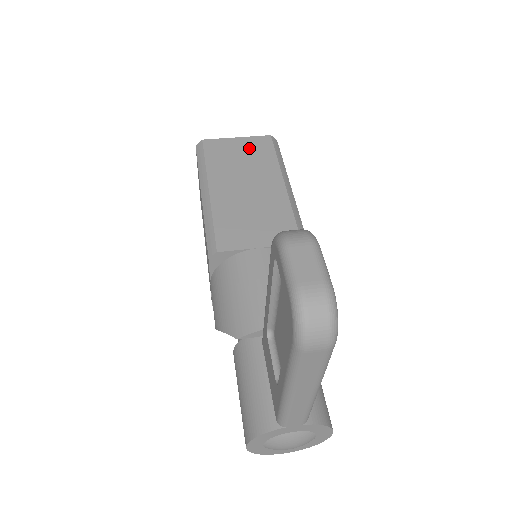
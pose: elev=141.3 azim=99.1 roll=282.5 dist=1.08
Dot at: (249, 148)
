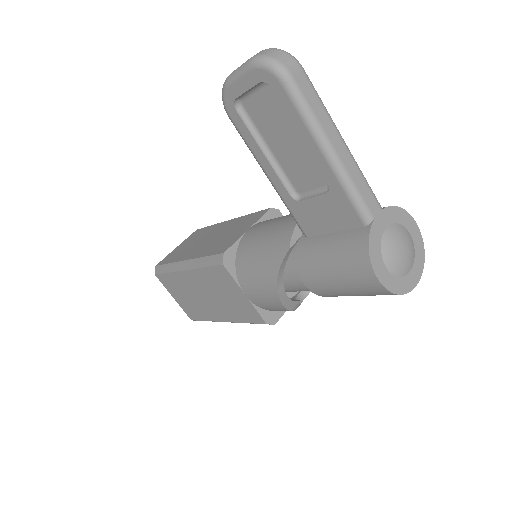
Dot at: (190, 240)
